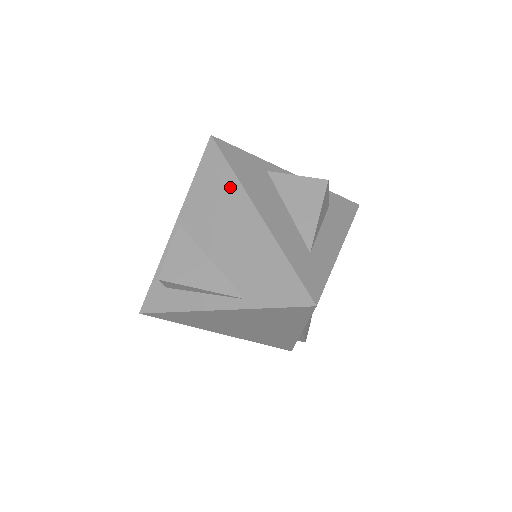
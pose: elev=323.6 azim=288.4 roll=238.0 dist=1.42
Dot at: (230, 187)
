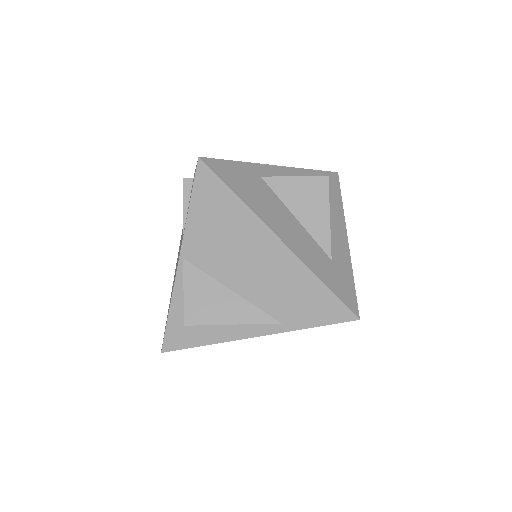
Dot at: (238, 214)
